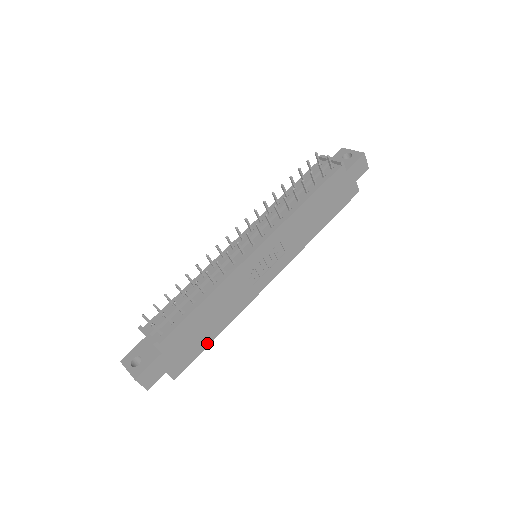
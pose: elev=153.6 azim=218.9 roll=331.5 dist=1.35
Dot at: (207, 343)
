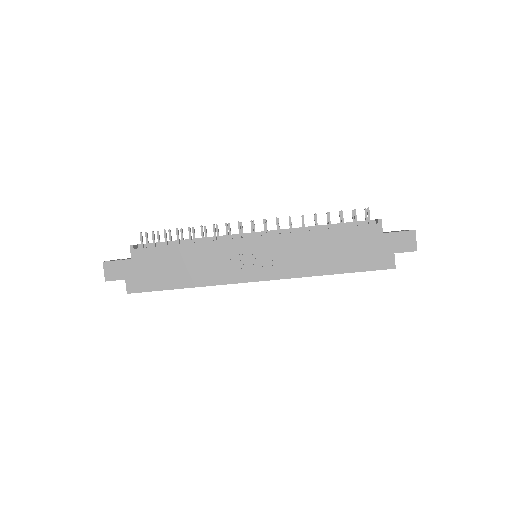
Dot at: (168, 287)
